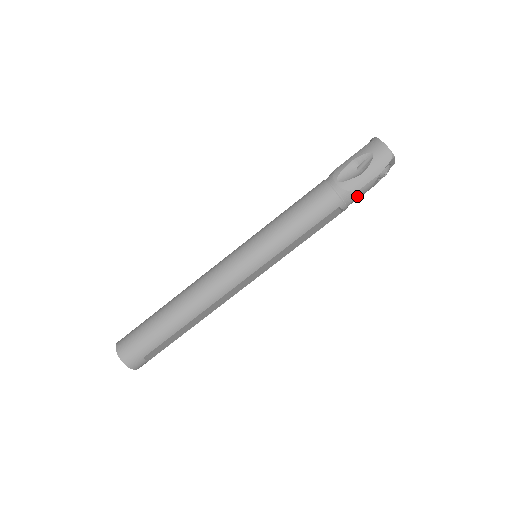
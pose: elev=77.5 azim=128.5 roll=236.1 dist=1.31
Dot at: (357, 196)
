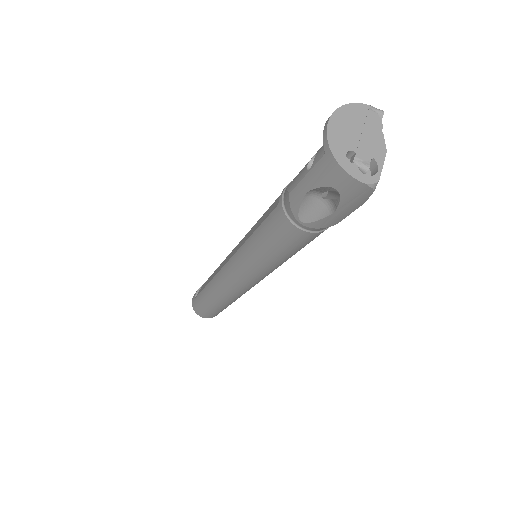
Dot at: occluded
